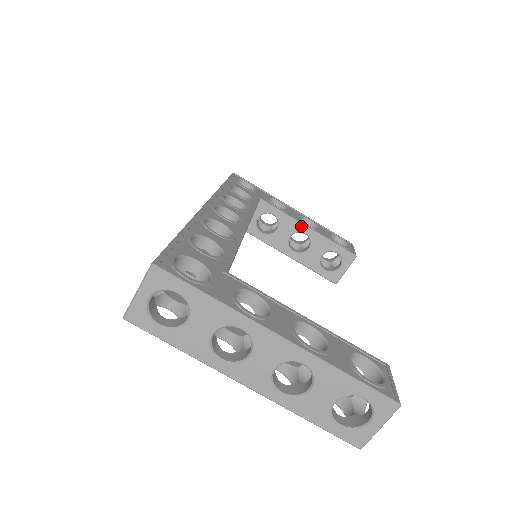
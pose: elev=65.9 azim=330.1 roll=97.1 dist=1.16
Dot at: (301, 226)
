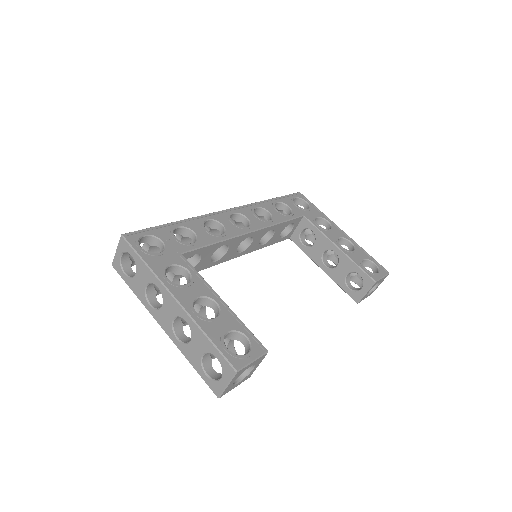
Dot at: (332, 245)
